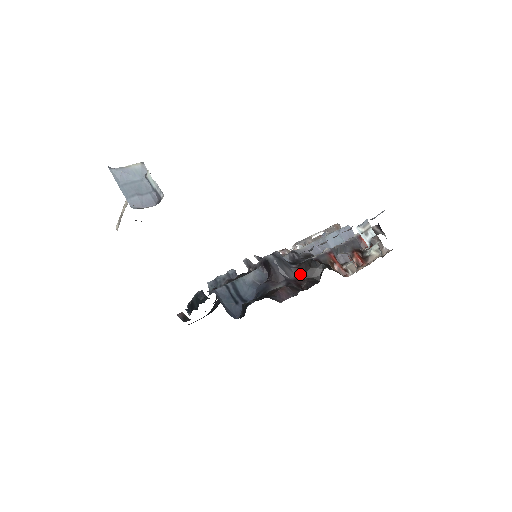
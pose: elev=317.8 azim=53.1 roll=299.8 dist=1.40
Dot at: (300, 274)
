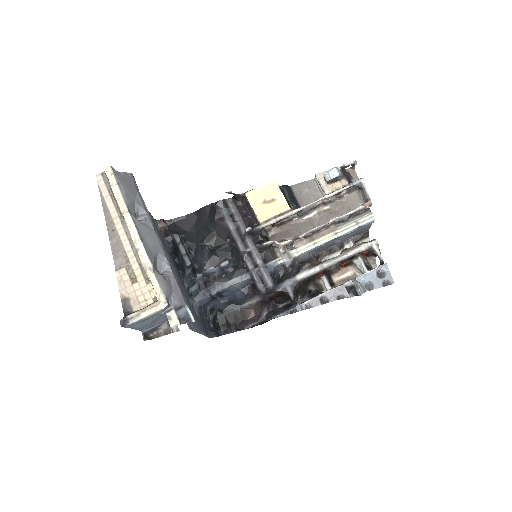
Dot at: (278, 295)
